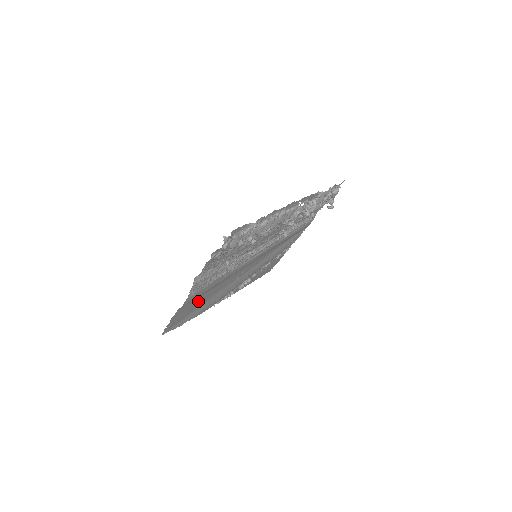
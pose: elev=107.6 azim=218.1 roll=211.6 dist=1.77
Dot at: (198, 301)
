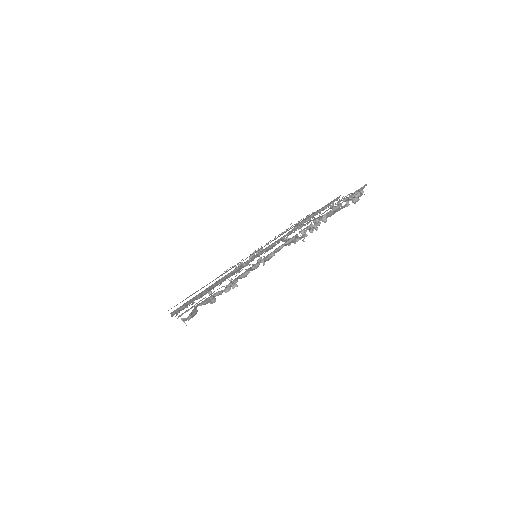
Dot at: occluded
